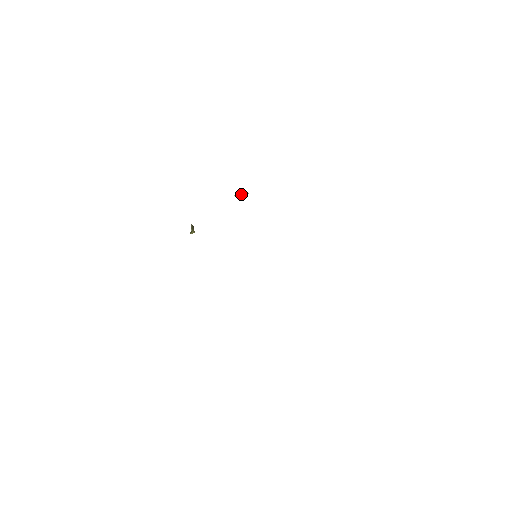
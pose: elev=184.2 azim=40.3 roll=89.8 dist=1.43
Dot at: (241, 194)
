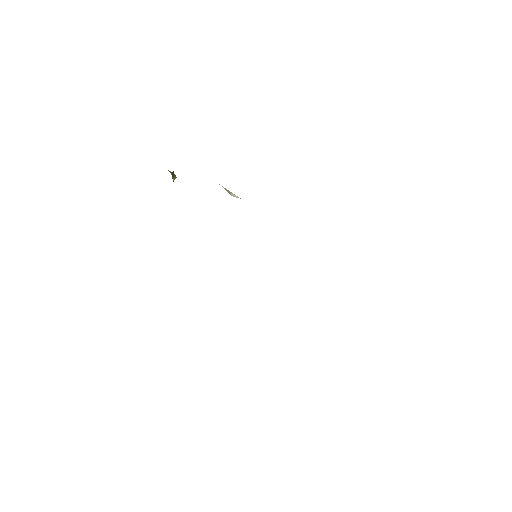
Dot at: (230, 192)
